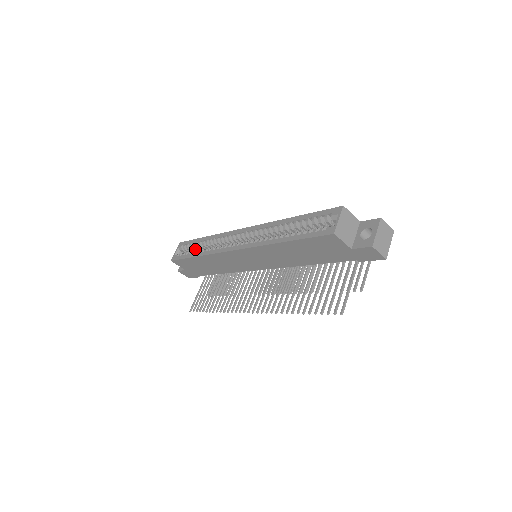
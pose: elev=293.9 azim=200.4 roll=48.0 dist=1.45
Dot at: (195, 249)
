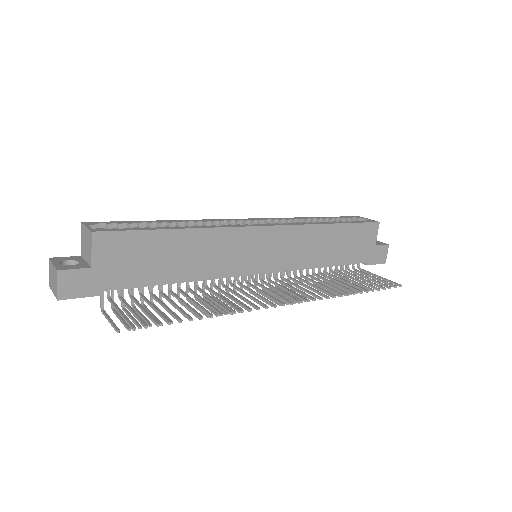
Dot at: occluded
